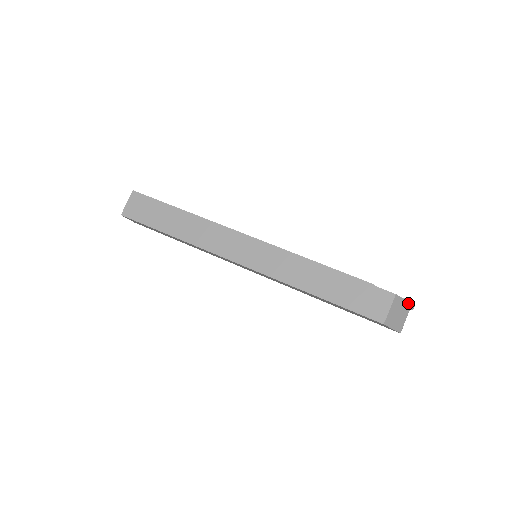
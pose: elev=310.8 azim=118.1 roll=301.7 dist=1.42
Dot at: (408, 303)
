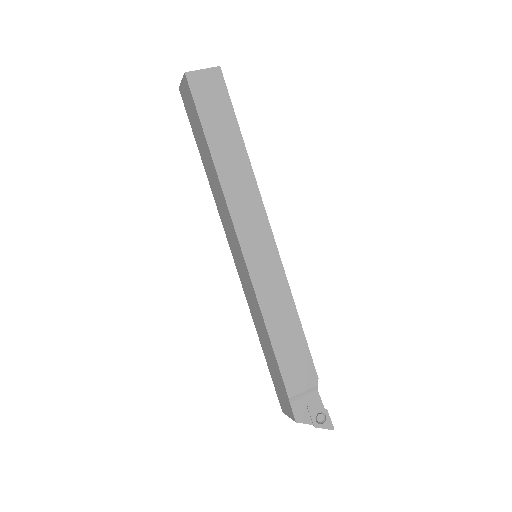
Dot at: (319, 427)
